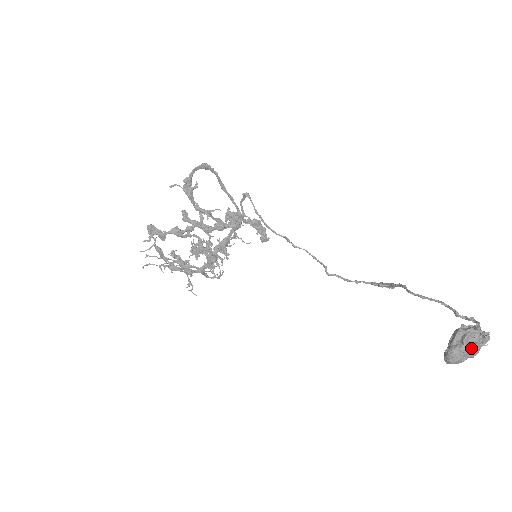
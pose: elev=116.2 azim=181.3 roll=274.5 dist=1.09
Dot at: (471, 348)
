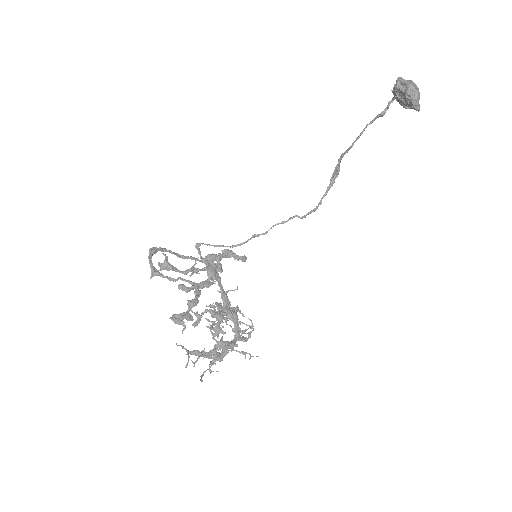
Dot at: (412, 82)
